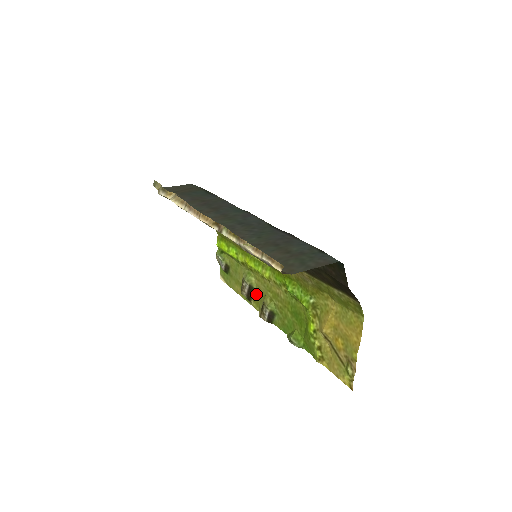
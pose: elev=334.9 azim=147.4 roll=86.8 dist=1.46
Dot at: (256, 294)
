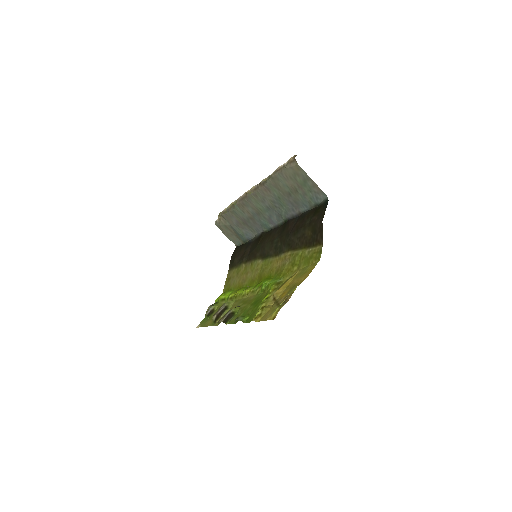
Dot at: occluded
